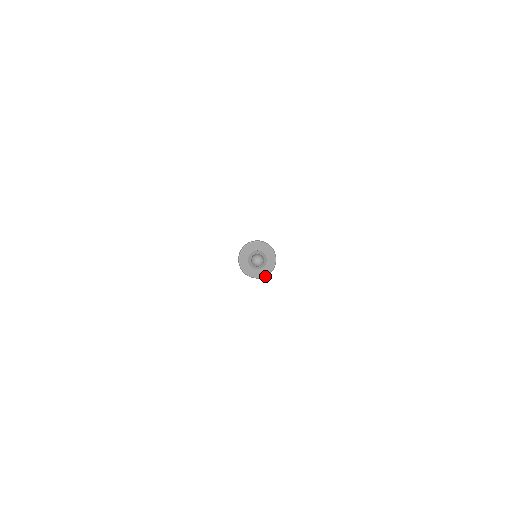
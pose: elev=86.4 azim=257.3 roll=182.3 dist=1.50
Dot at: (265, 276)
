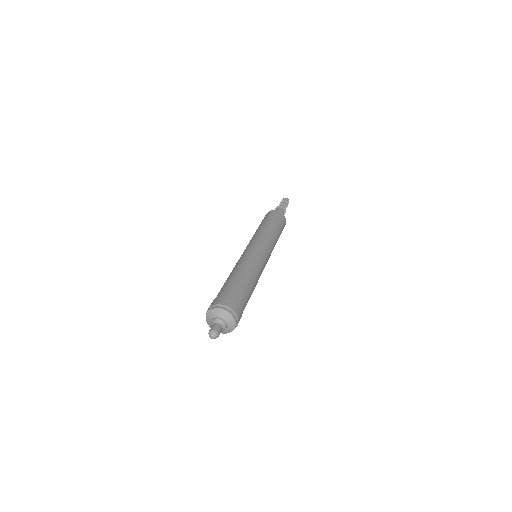
Dot at: occluded
